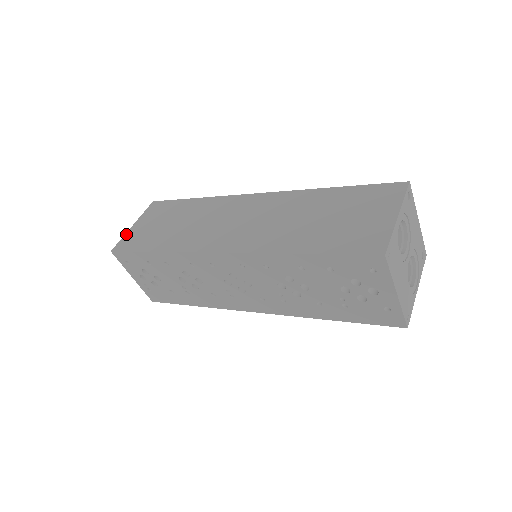
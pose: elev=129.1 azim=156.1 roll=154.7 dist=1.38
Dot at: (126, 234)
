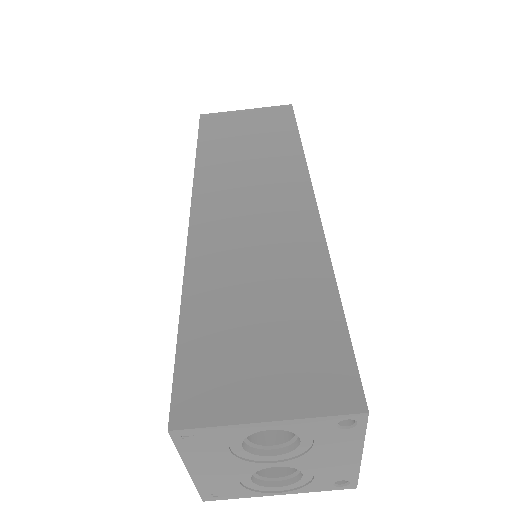
Dot at: (229, 112)
